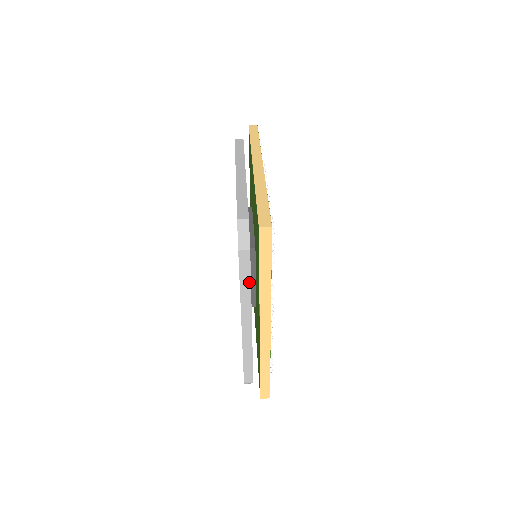
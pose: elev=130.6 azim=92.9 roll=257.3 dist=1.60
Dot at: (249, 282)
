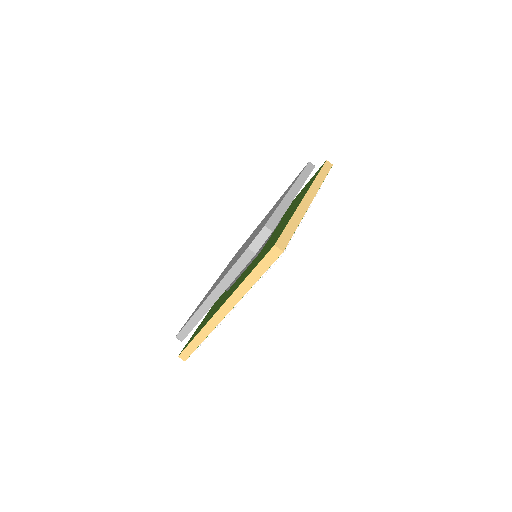
Dot at: (237, 274)
